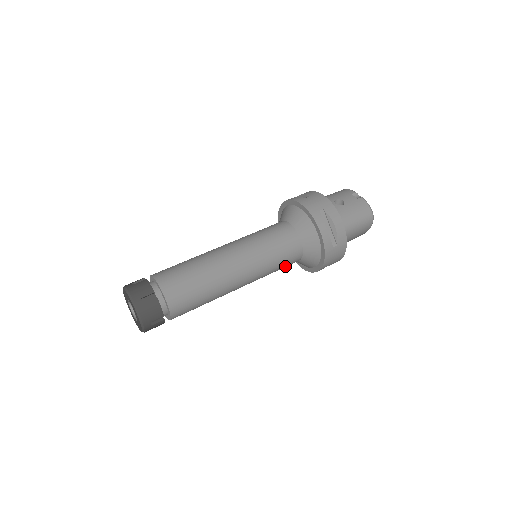
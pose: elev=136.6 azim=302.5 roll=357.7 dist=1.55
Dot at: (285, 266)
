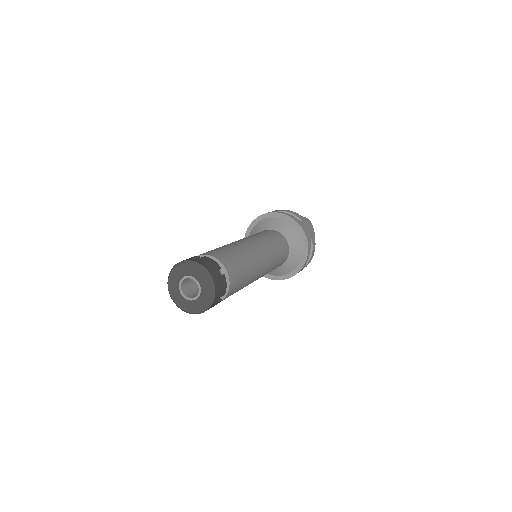
Dot at: (283, 252)
